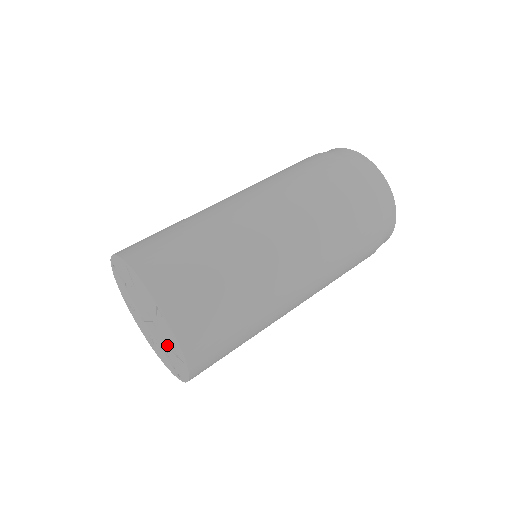
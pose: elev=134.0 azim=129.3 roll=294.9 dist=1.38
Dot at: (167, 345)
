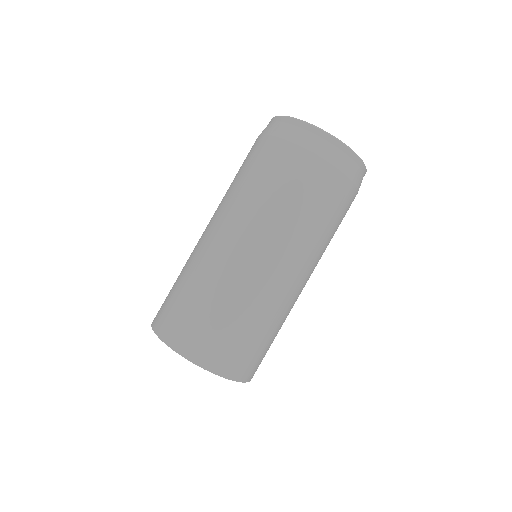
Dot at: occluded
